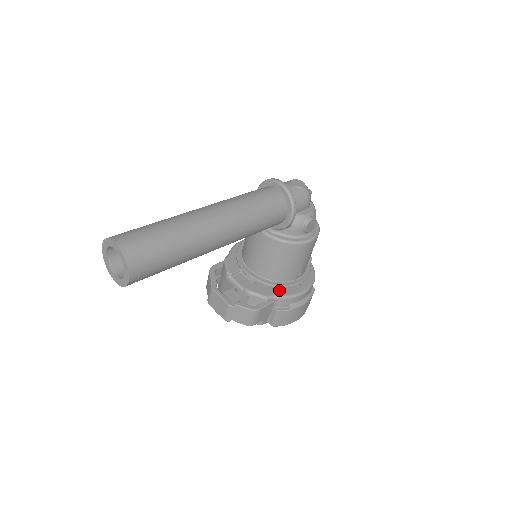
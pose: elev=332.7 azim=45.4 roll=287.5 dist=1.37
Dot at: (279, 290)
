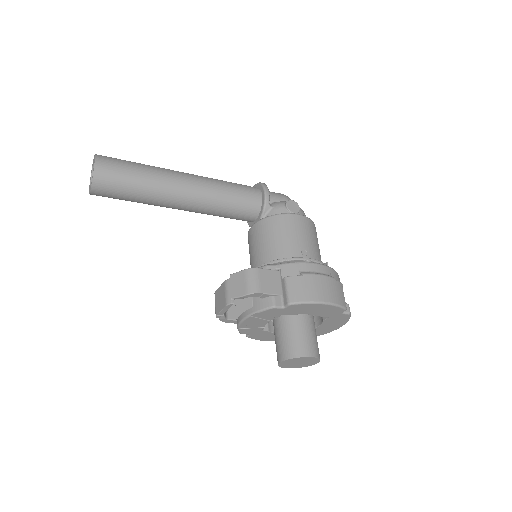
Dot at: occluded
